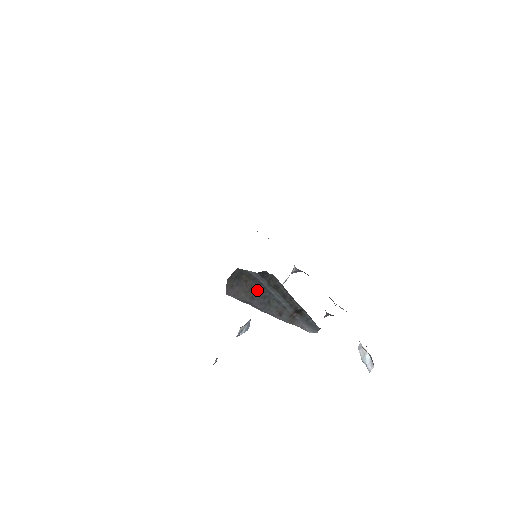
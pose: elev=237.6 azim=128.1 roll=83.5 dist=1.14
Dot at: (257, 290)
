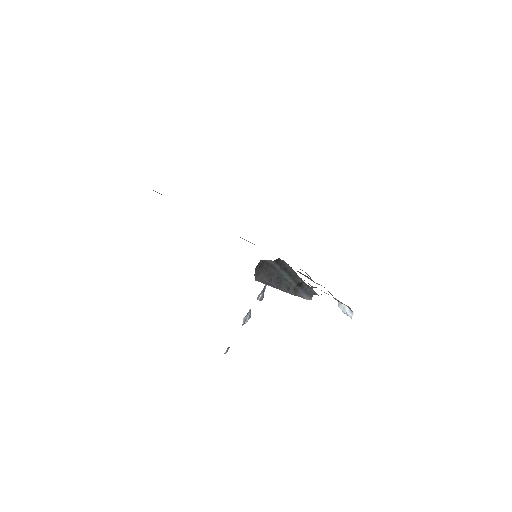
Dot at: (273, 274)
